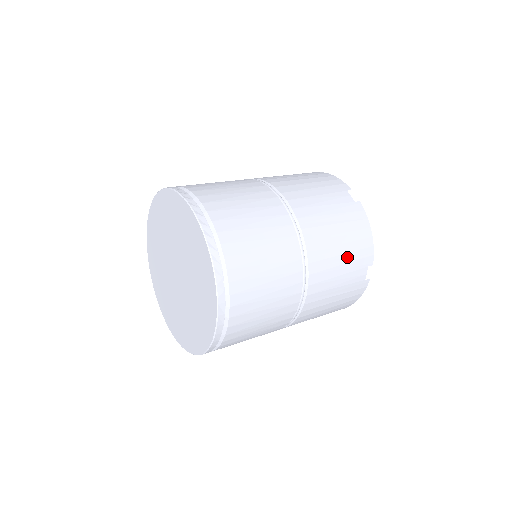
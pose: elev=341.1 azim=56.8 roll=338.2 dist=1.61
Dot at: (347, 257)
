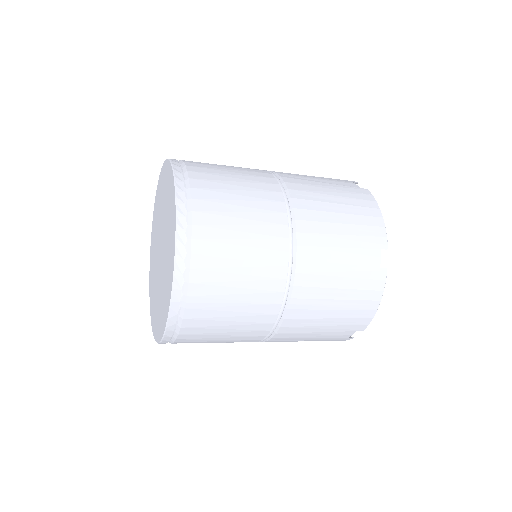
Dot at: (335, 321)
